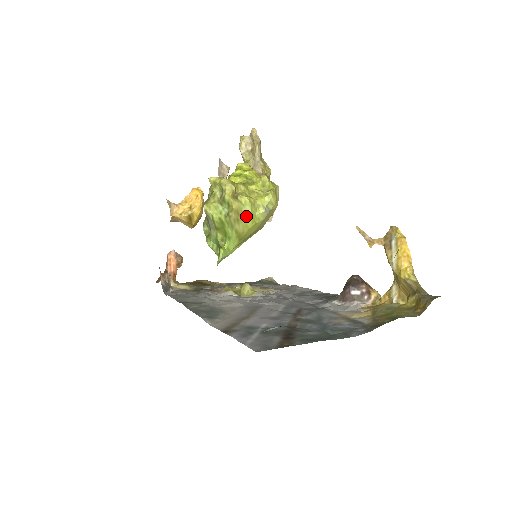
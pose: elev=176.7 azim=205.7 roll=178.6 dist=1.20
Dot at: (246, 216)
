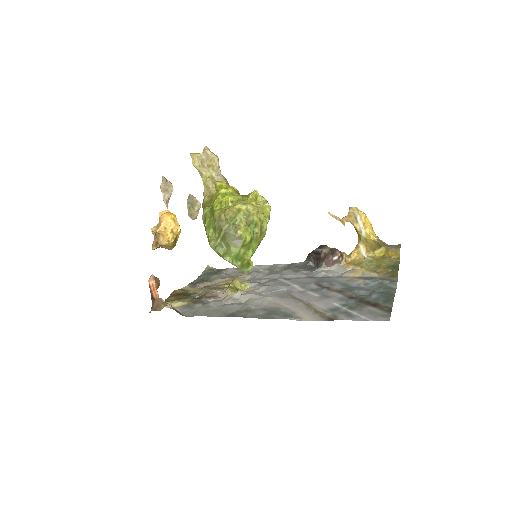
Dot at: (265, 229)
